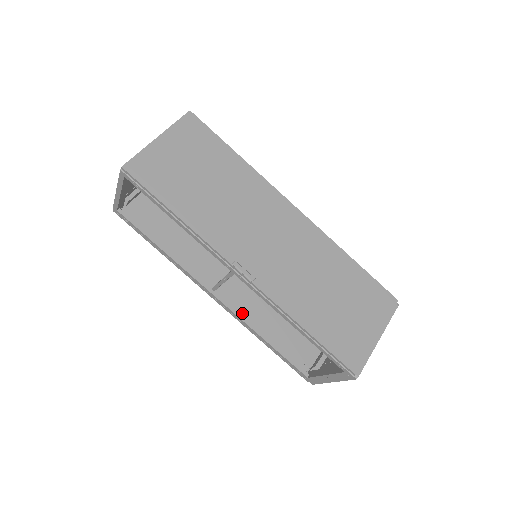
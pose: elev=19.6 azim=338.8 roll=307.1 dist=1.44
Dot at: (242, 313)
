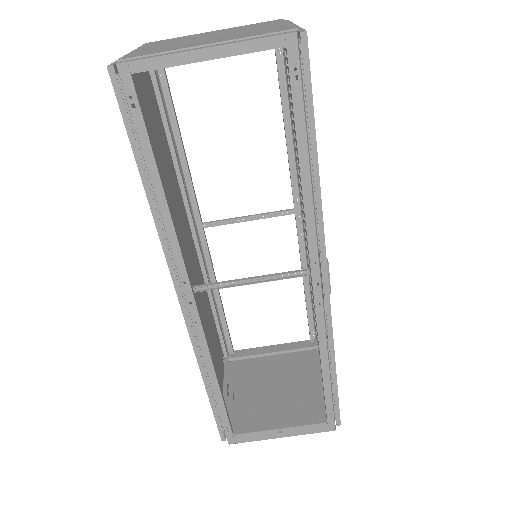
Dot at: occluded
